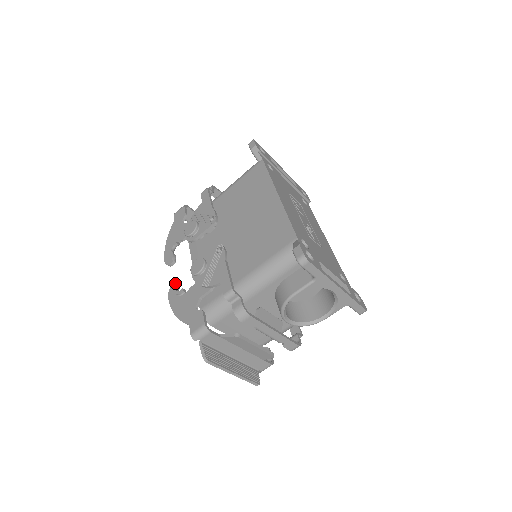
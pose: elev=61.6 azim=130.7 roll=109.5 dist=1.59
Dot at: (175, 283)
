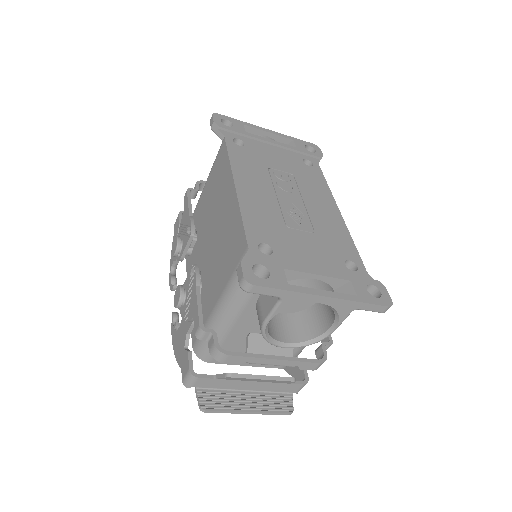
Dot at: (172, 315)
